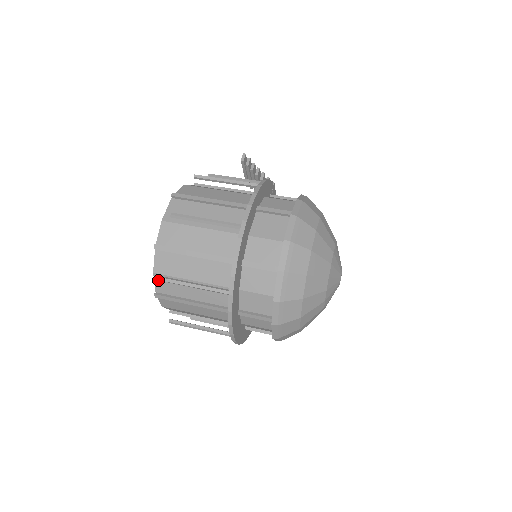
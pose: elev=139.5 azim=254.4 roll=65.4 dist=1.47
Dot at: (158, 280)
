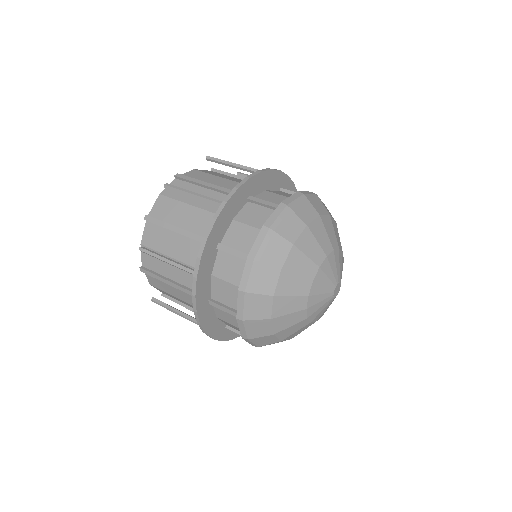
Dot at: (159, 203)
